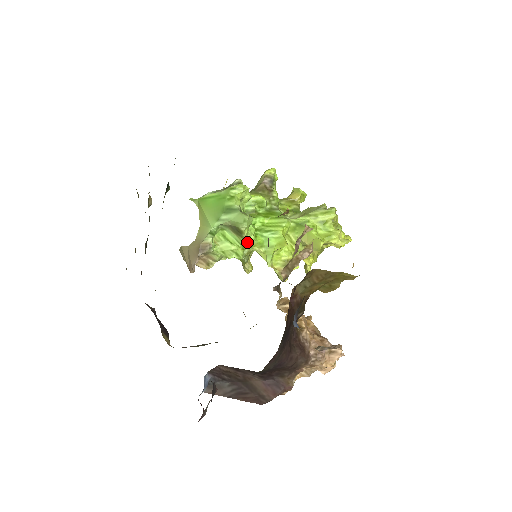
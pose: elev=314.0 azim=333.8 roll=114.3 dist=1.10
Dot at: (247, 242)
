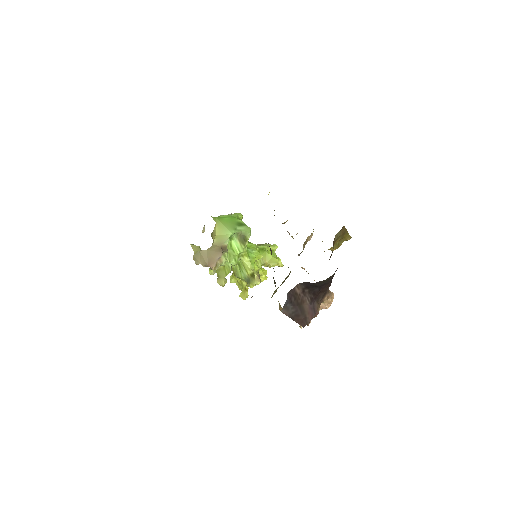
Dot at: (244, 250)
